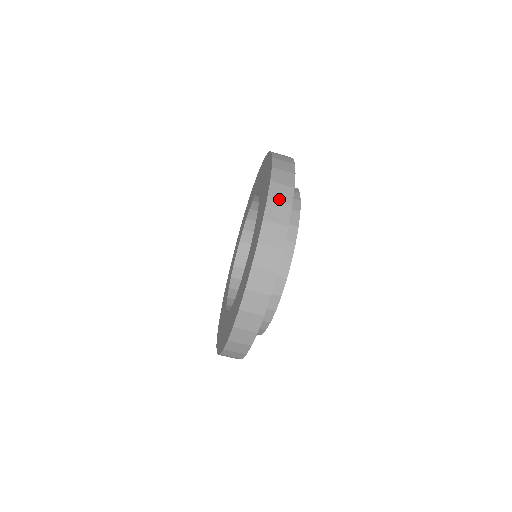
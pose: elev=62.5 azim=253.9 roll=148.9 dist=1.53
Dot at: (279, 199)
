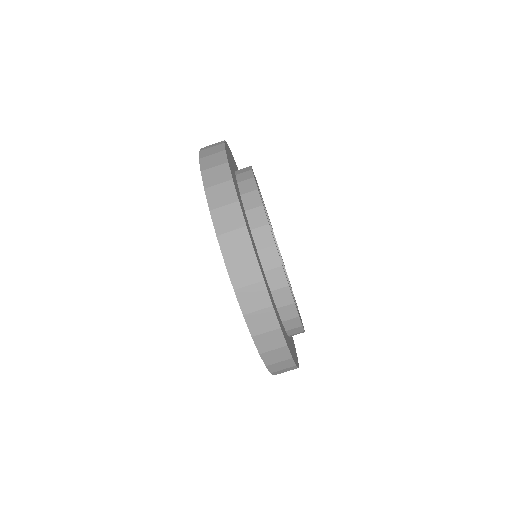
Dot at: occluded
